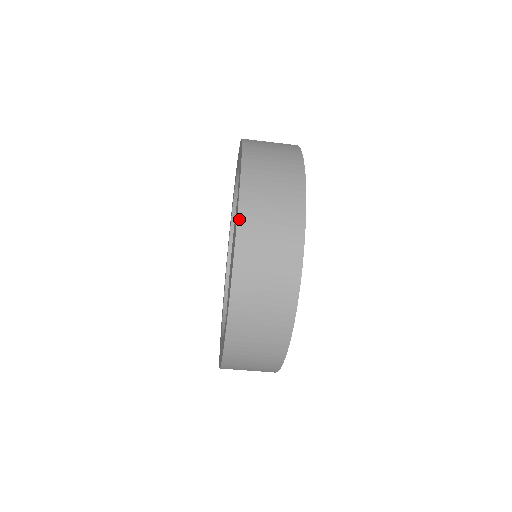
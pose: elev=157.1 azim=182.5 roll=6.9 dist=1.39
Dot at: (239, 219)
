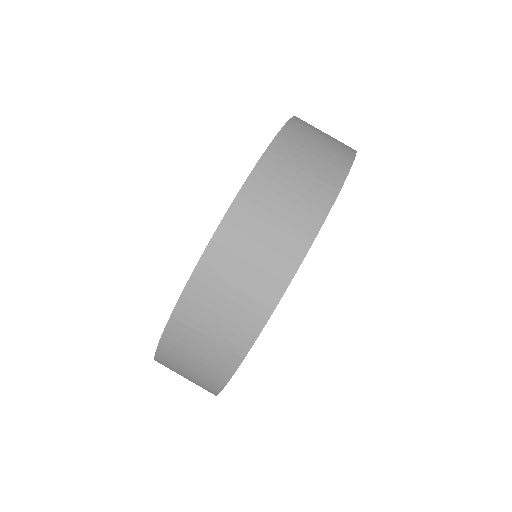
Dot at: (277, 138)
